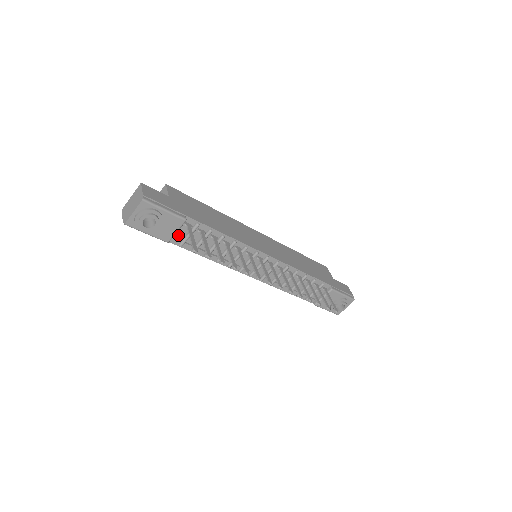
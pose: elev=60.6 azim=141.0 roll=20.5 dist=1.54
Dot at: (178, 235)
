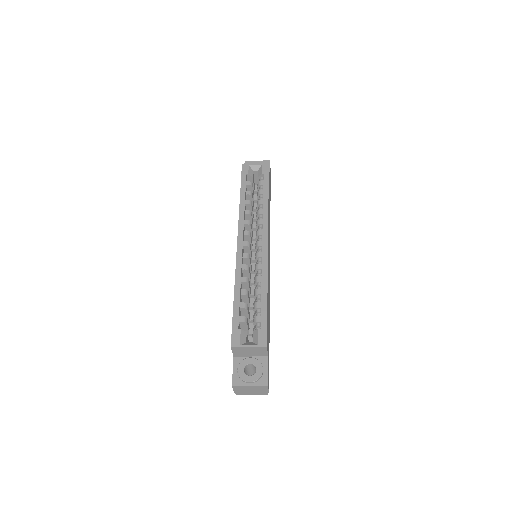
Dot at: occluded
